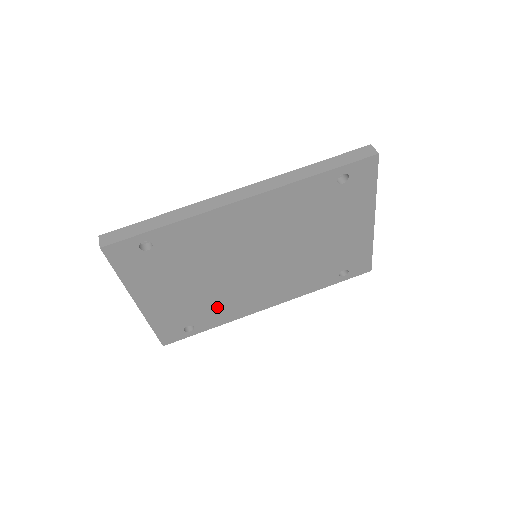
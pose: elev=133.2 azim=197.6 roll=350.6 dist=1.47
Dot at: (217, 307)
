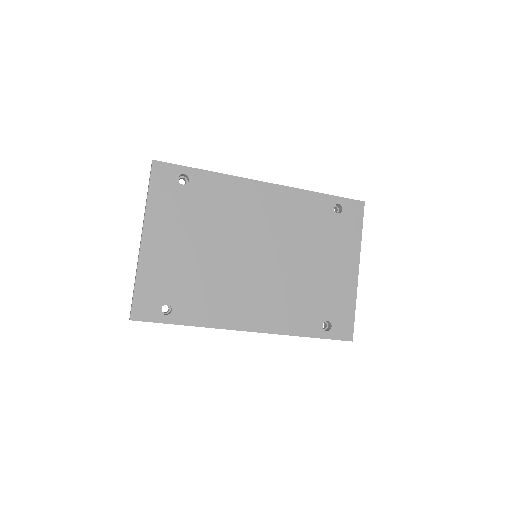
Dot at: (204, 294)
